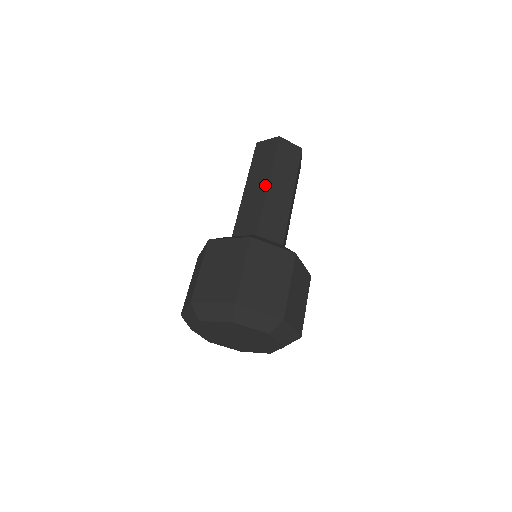
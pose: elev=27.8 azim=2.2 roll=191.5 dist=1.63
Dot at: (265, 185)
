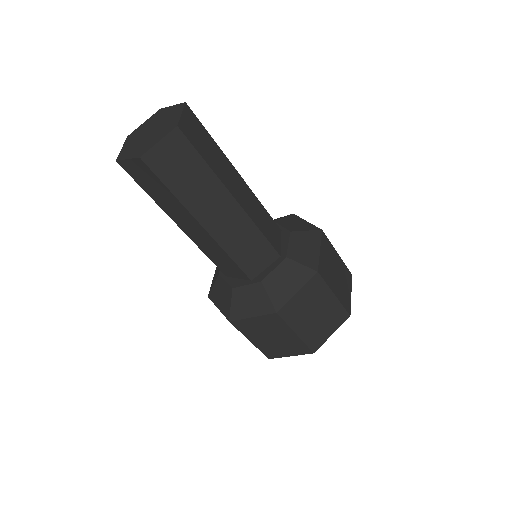
Dot at: (233, 204)
